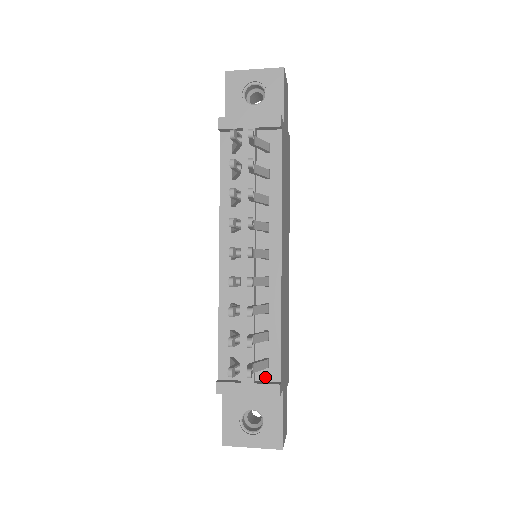
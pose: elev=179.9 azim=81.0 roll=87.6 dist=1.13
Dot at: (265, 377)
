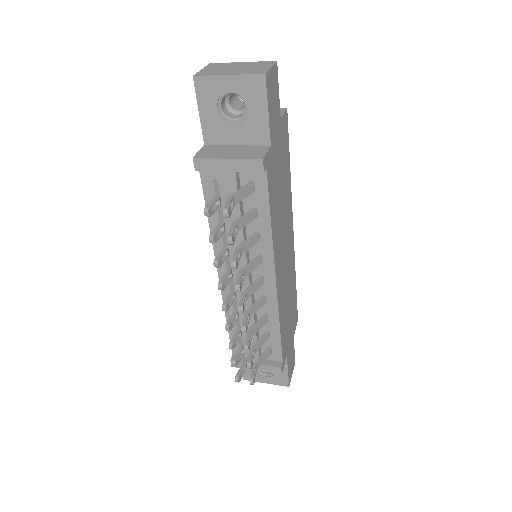
Dot at: (270, 358)
